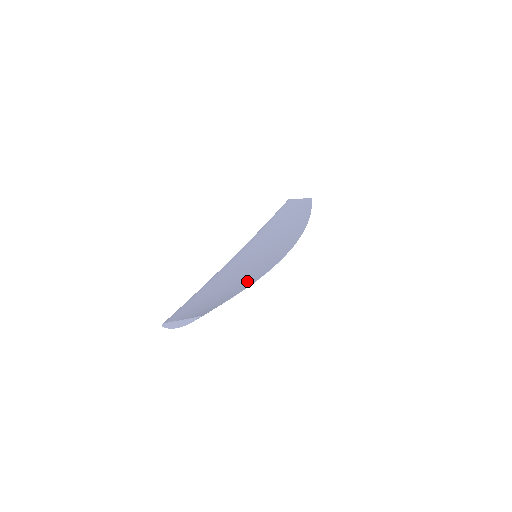
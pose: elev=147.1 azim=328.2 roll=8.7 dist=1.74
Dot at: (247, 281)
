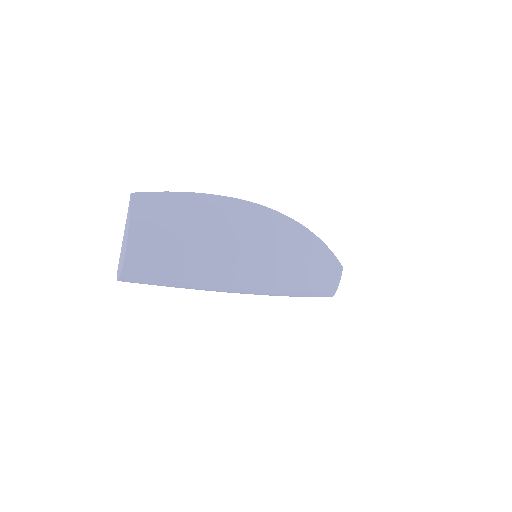
Dot at: (210, 210)
